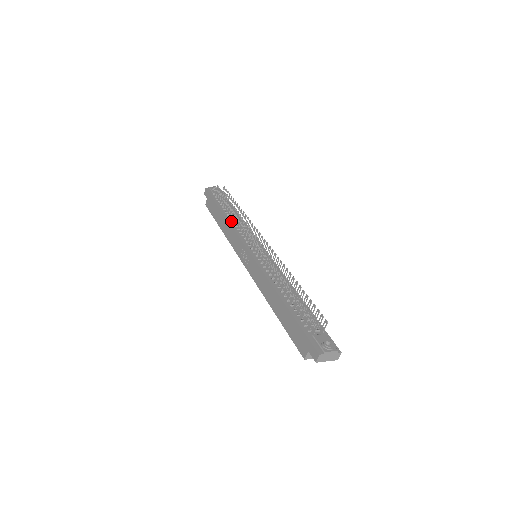
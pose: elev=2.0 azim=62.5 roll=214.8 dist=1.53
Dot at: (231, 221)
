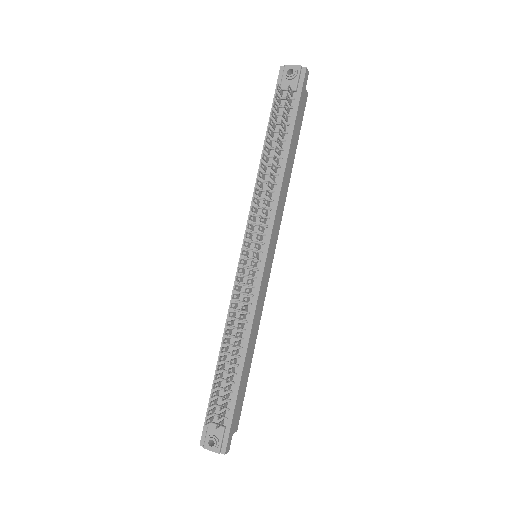
Dot at: (261, 175)
